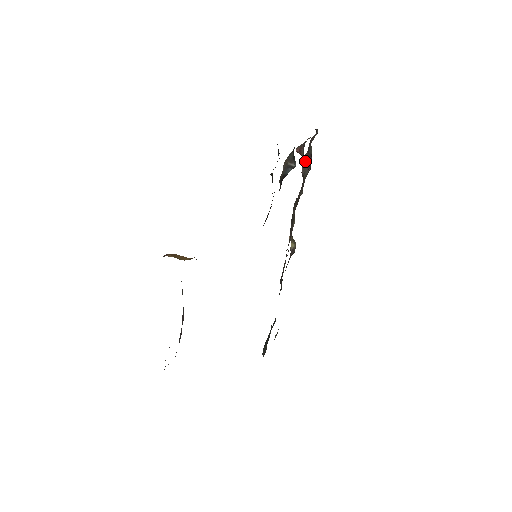
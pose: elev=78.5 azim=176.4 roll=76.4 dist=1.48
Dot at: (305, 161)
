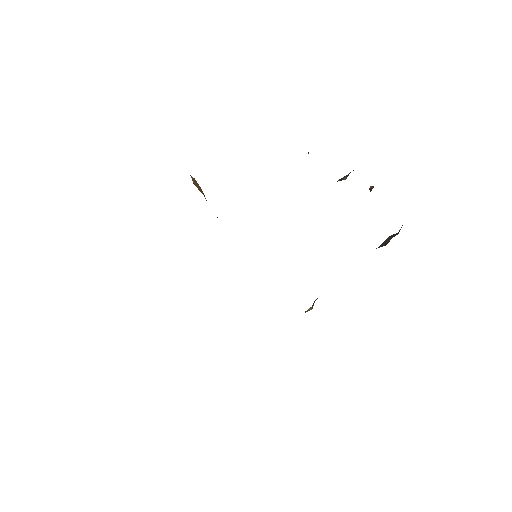
Dot at: (389, 238)
